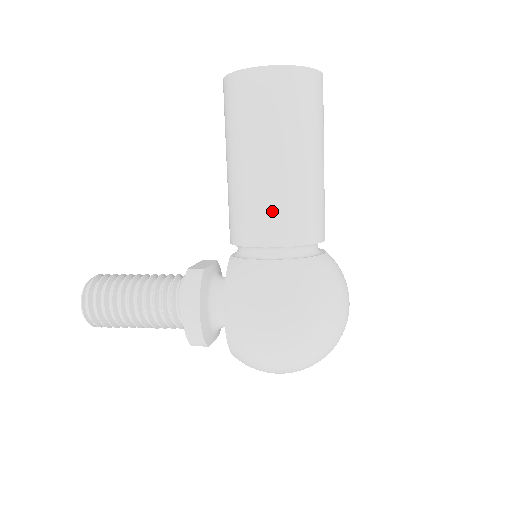
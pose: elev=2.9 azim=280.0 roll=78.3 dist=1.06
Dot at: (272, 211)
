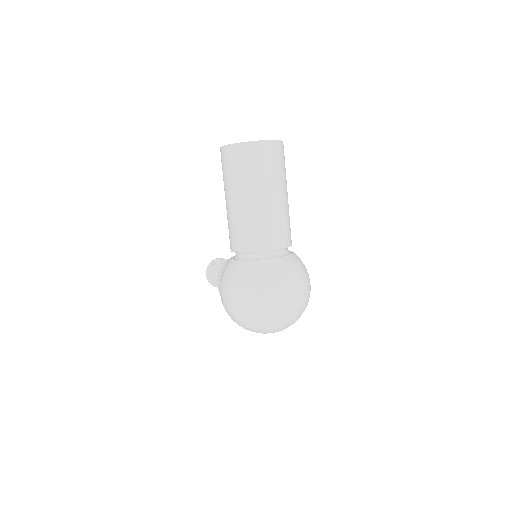
Dot at: (231, 230)
